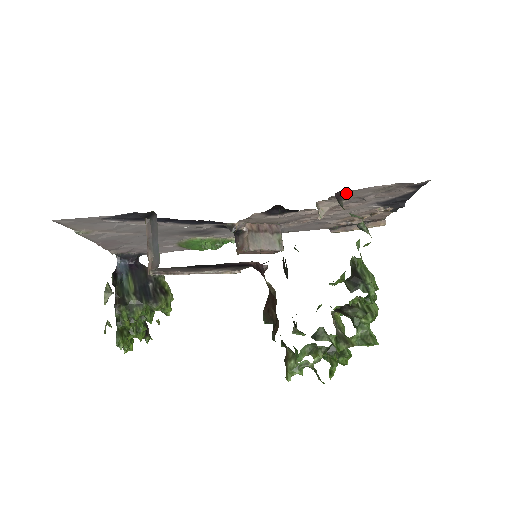
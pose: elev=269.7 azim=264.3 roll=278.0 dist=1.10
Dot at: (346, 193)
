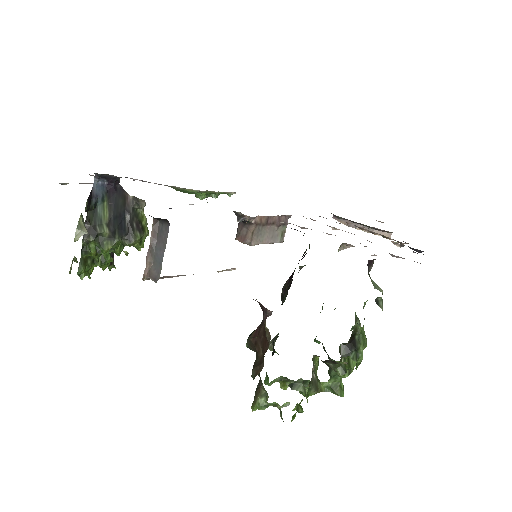
Dot at: occluded
